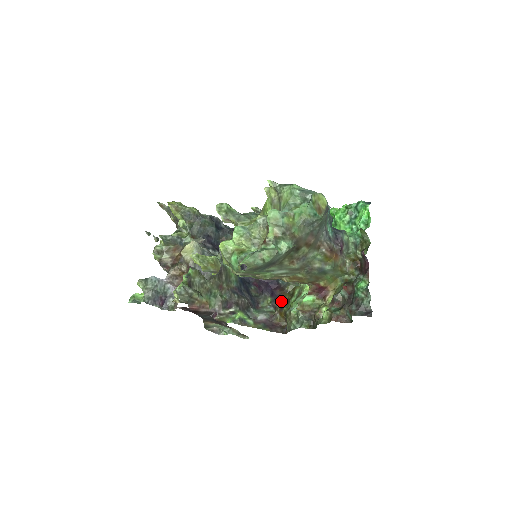
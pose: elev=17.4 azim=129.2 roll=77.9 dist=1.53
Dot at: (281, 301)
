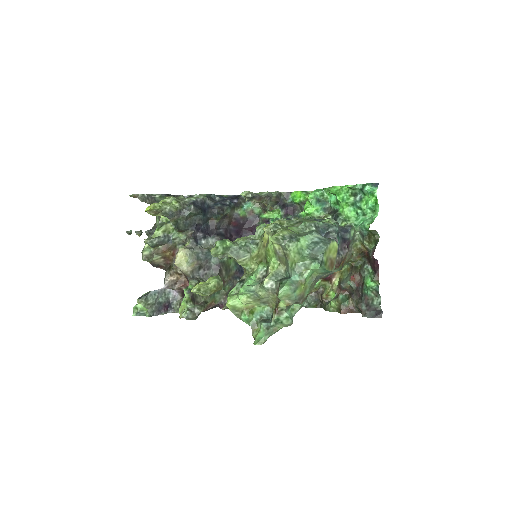
Dot at: occluded
